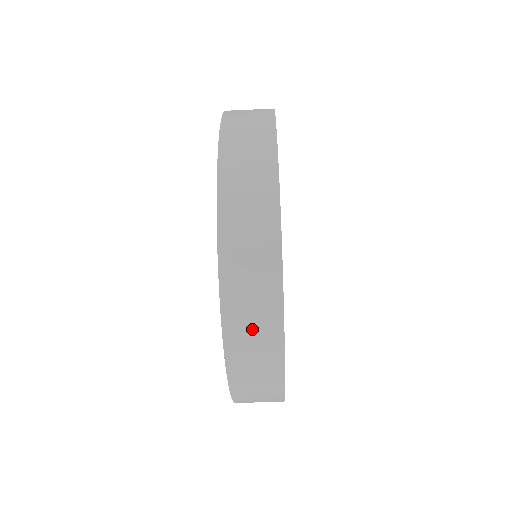
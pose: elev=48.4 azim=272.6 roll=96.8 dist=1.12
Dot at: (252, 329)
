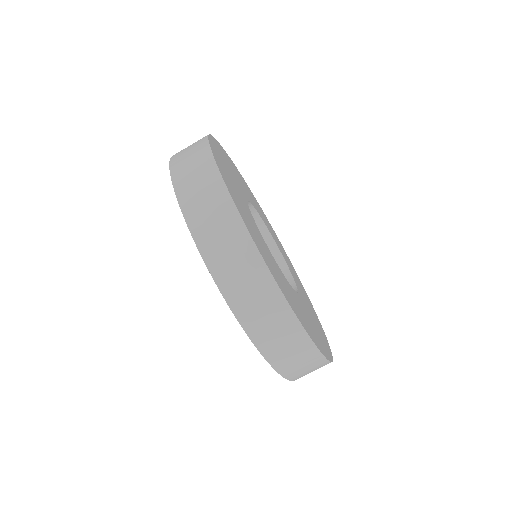
Dot at: (298, 362)
